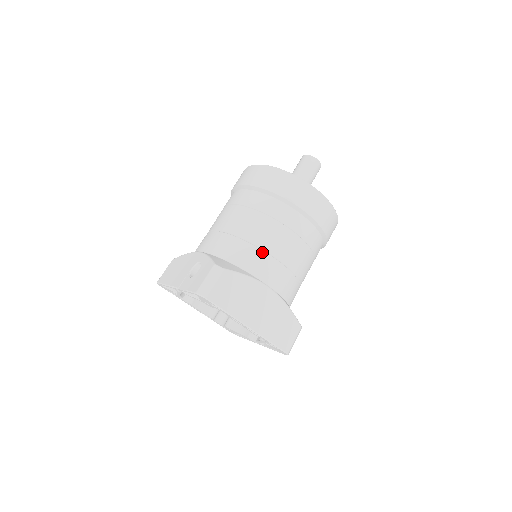
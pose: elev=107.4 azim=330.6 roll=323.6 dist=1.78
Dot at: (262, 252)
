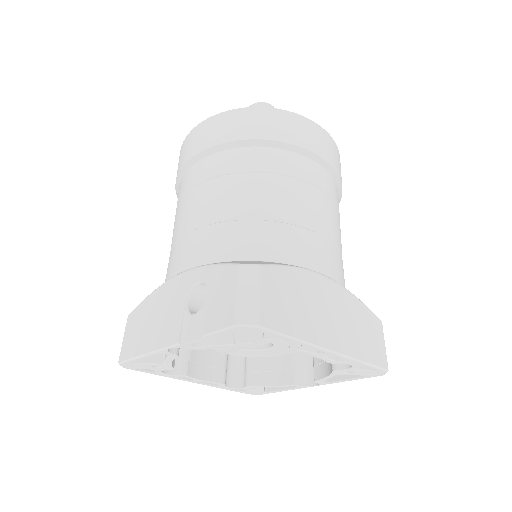
Dot at: (289, 226)
